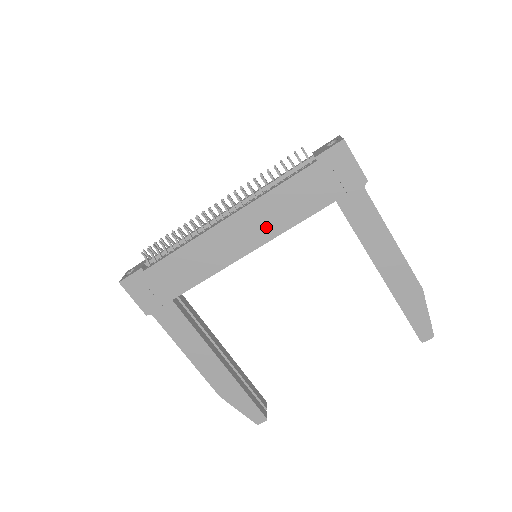
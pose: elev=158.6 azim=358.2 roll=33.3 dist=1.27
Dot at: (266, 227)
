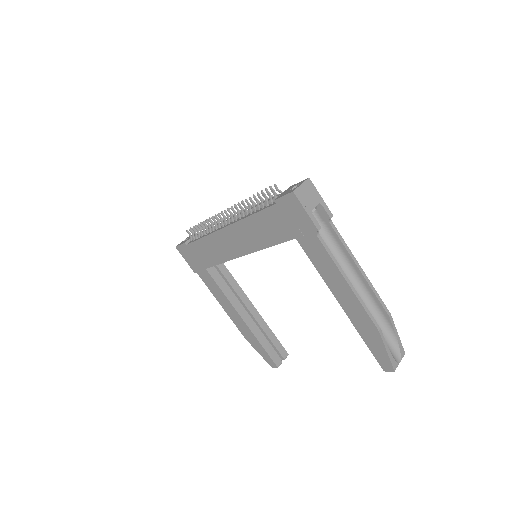
Dot at: (251, 241)
